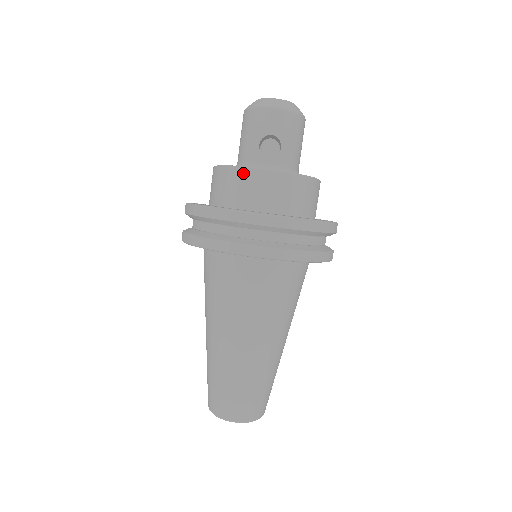
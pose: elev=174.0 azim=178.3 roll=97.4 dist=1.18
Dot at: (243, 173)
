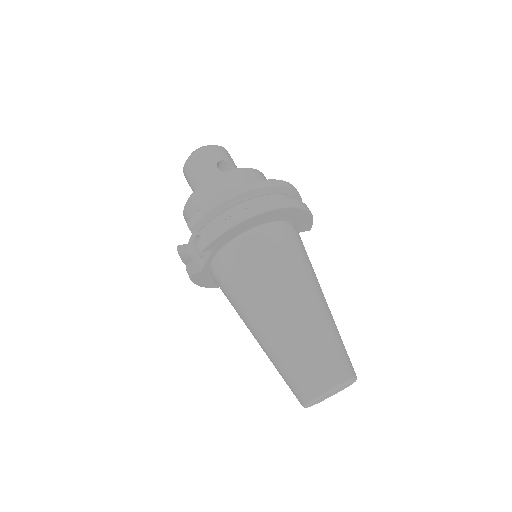
Dot at: (226, 175)
